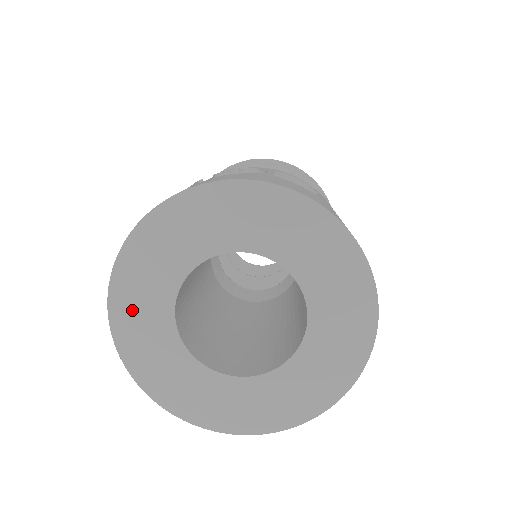
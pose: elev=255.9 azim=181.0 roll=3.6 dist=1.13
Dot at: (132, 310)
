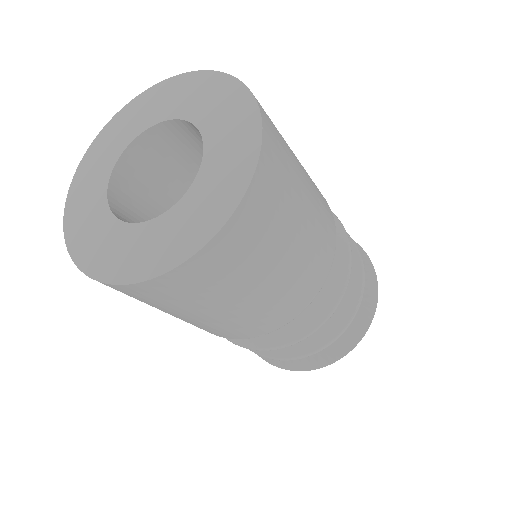
Dot at: (83, 235)
